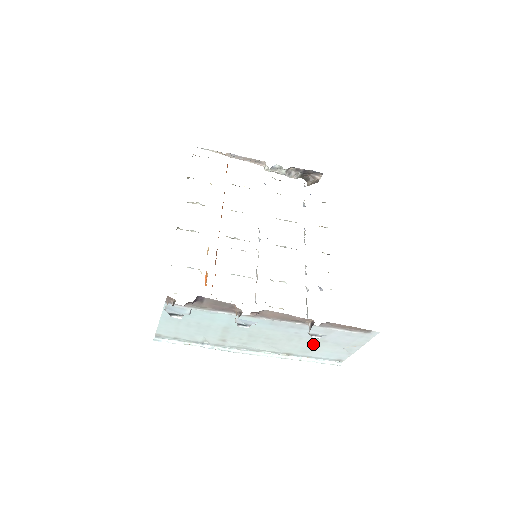
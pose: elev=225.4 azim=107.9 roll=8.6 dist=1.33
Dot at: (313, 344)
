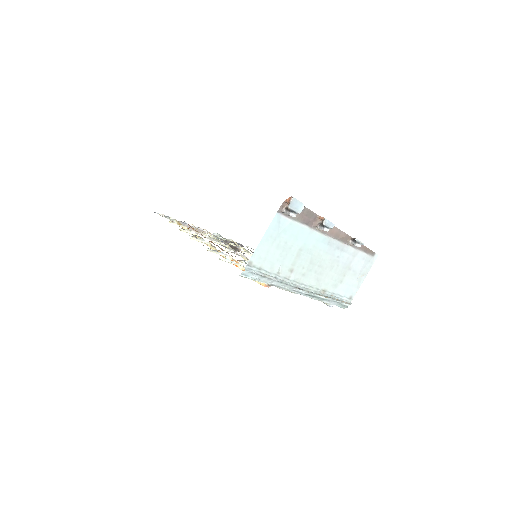
Dot at: (342, 274)
